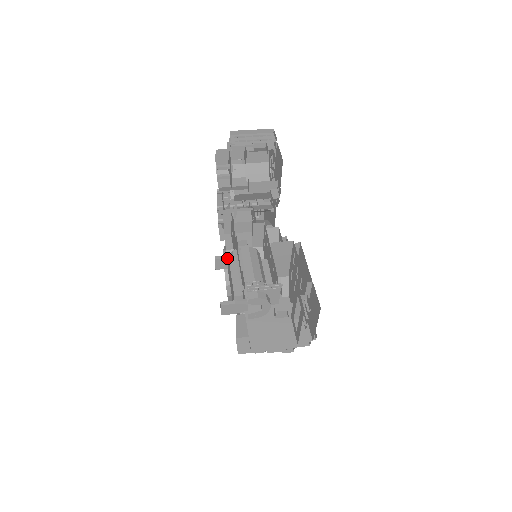
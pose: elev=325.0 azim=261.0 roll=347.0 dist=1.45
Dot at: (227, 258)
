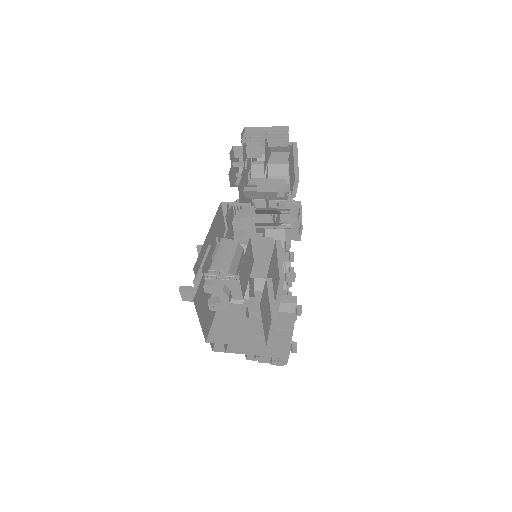
Dot at: occluded
